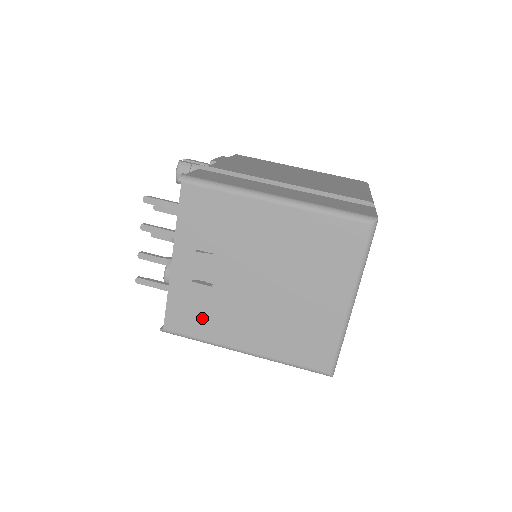
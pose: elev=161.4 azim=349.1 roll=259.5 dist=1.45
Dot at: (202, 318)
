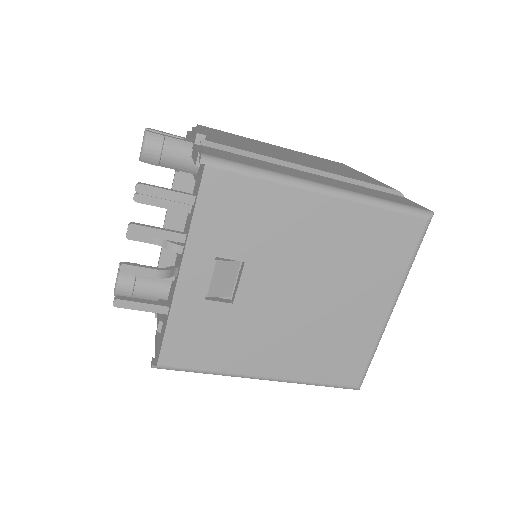
Dot at: (214, 344)
